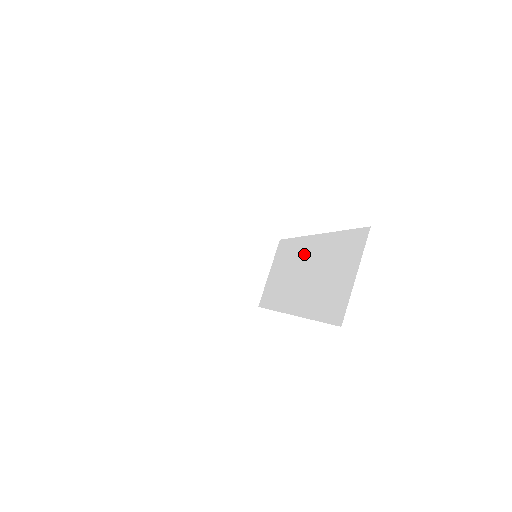
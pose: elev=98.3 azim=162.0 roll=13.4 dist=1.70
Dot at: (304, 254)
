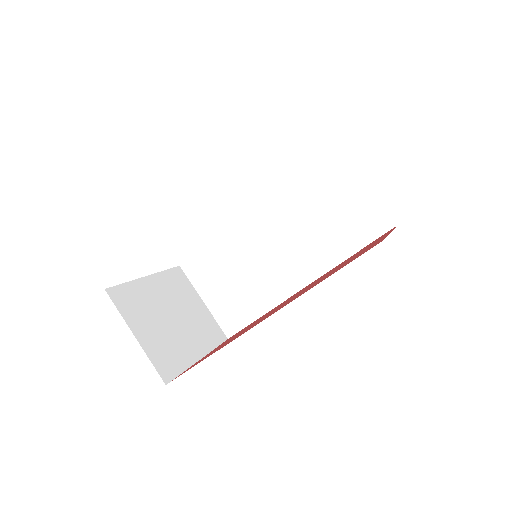
Dot at: (253, 236)
